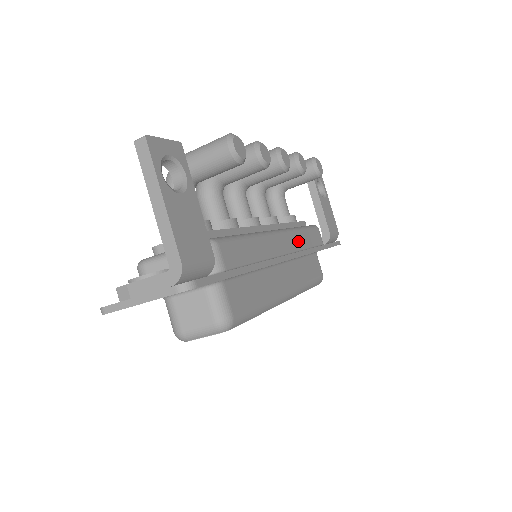
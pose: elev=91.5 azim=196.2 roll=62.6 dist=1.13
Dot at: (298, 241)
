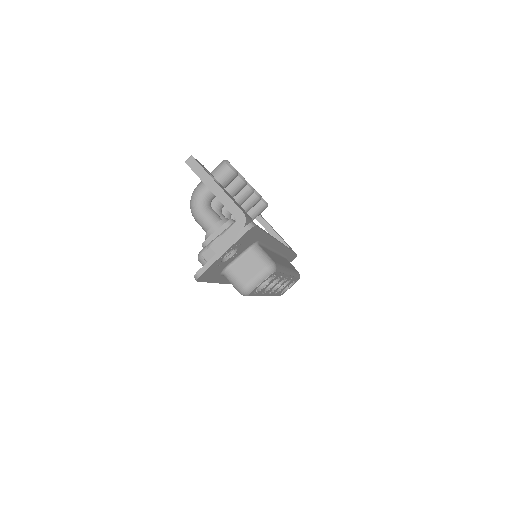
Dot at: occluded
